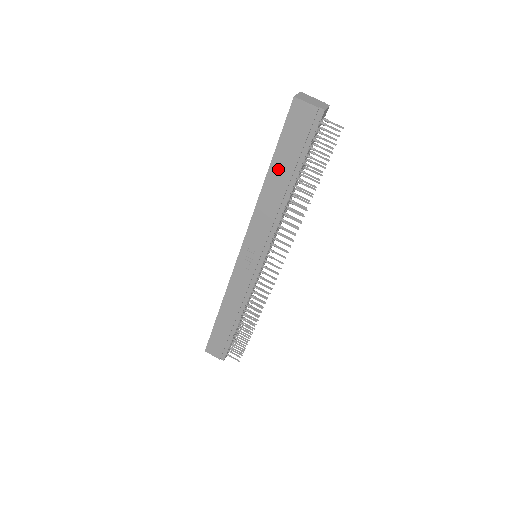
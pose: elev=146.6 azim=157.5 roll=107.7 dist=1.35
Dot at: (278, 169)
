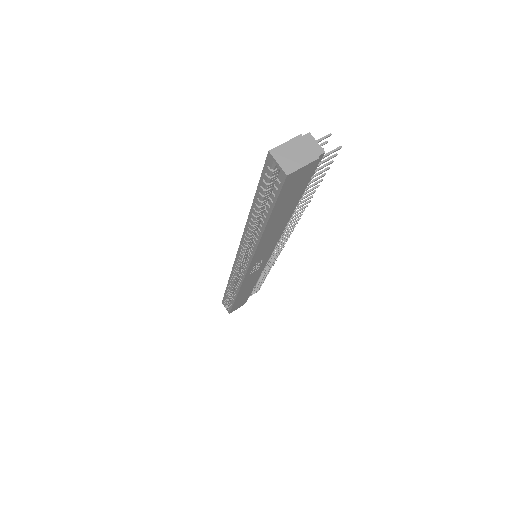
Dot at: (277, 219)
